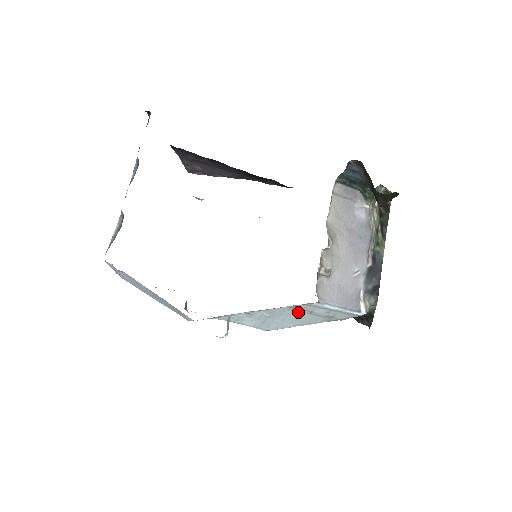
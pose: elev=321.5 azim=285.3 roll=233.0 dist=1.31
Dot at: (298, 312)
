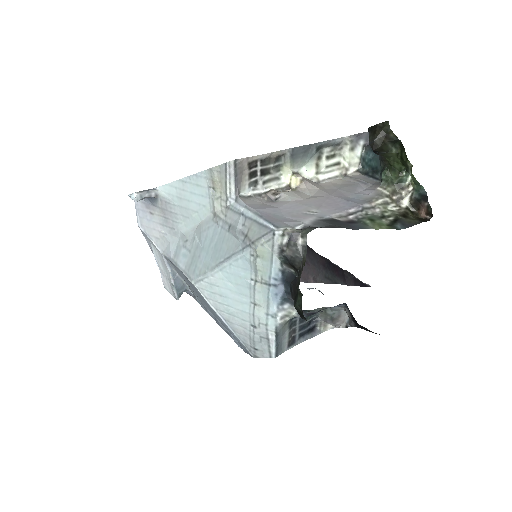
Dot at: (220, 230)
